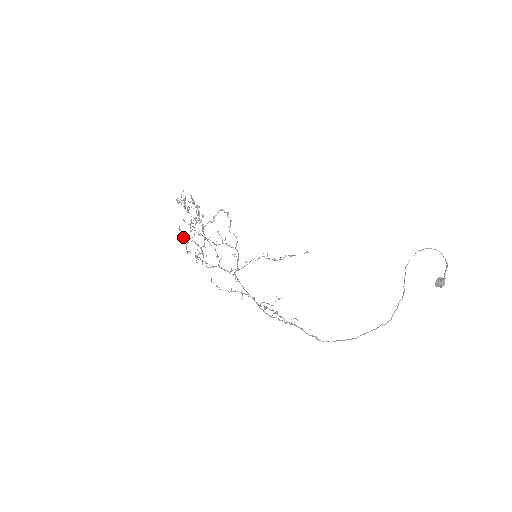
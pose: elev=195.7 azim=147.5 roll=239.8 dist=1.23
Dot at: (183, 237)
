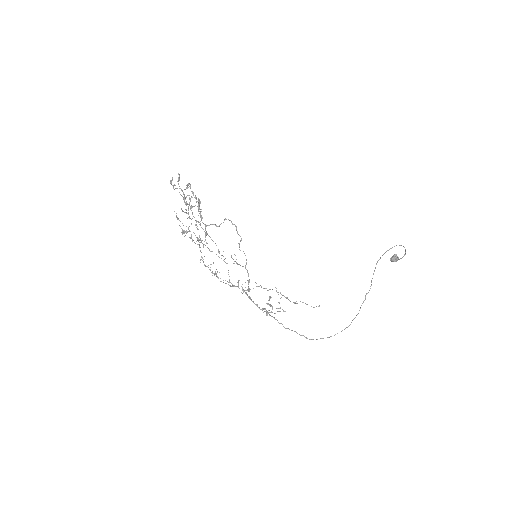
Dot at: (184, 232)
